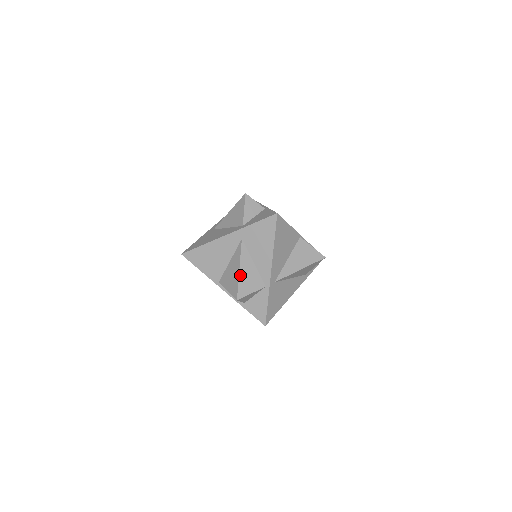
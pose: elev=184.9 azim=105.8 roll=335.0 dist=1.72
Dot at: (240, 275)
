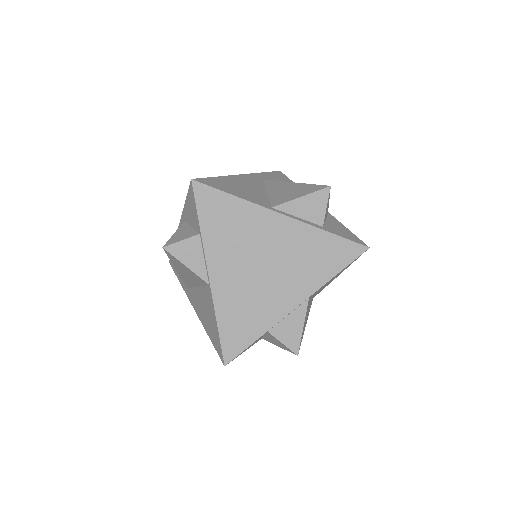
Dot at: (301, 184)
